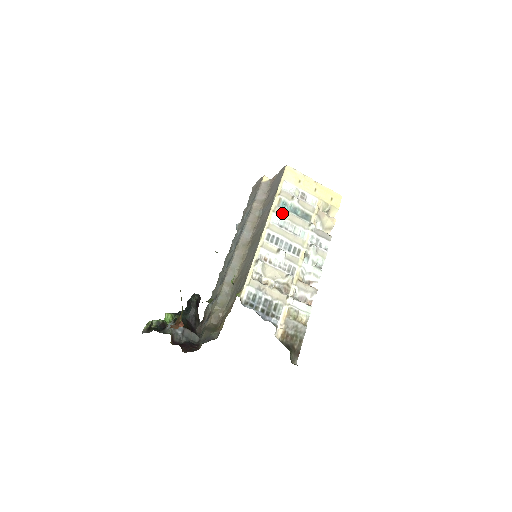
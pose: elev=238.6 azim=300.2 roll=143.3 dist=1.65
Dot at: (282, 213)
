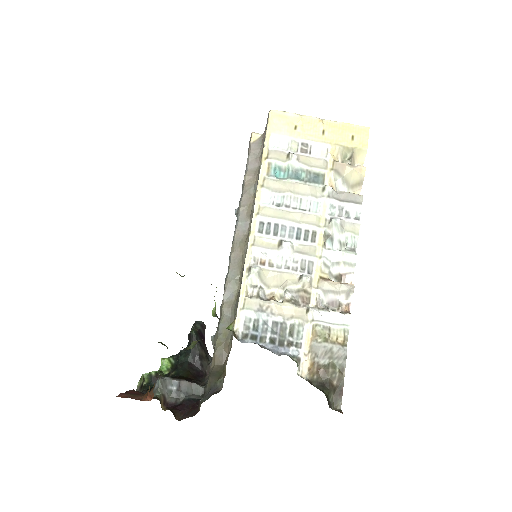
Dot at: (276, 185)
